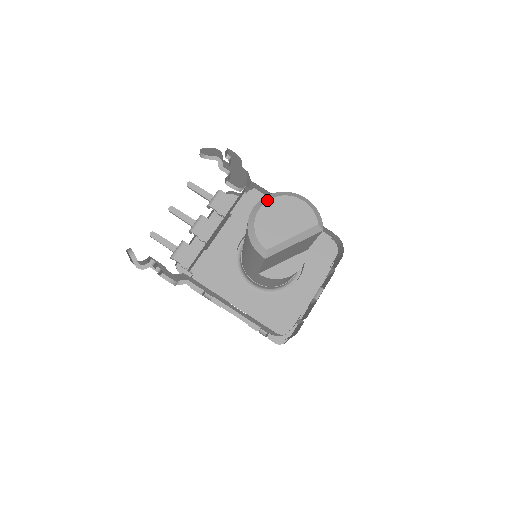
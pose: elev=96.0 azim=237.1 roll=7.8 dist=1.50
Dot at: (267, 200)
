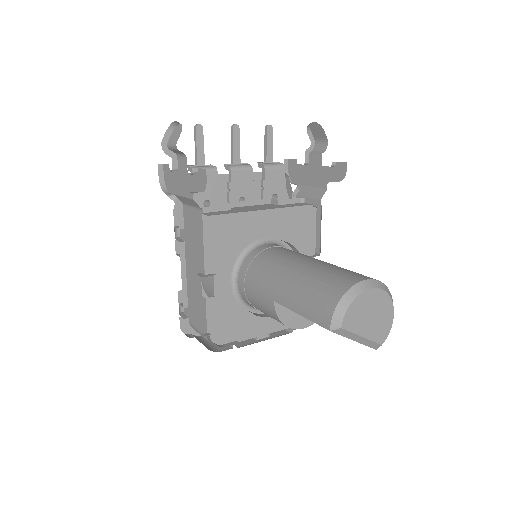
Dot at: (380, 288)
